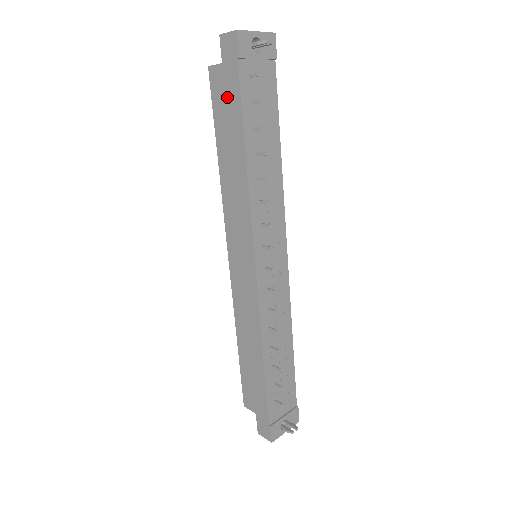
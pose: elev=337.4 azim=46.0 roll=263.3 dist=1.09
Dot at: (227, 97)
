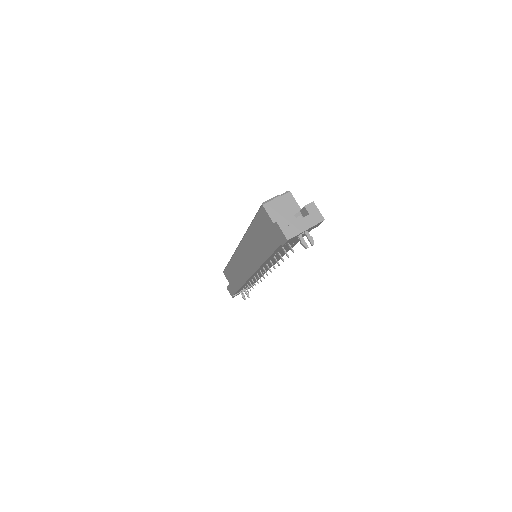
Dot at: (267, 237)
